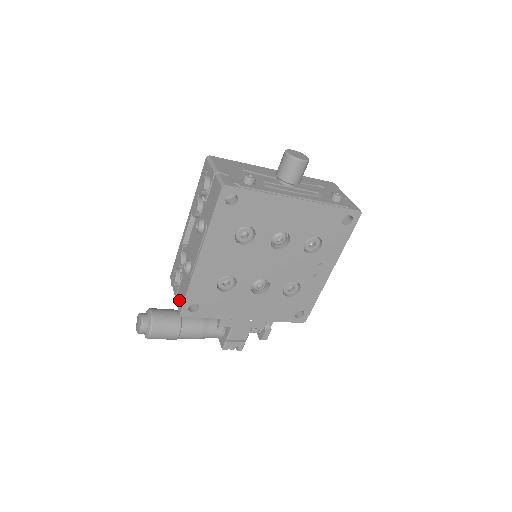
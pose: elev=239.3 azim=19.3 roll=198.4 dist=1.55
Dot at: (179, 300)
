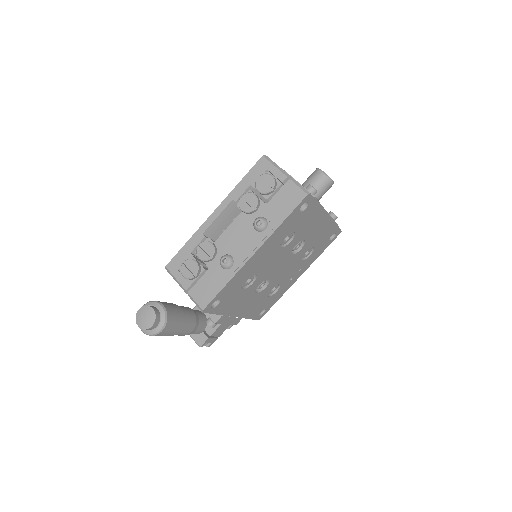
Dot at: (201, 294)
